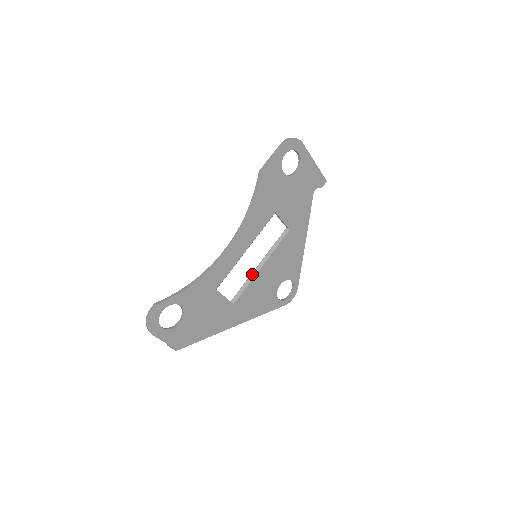
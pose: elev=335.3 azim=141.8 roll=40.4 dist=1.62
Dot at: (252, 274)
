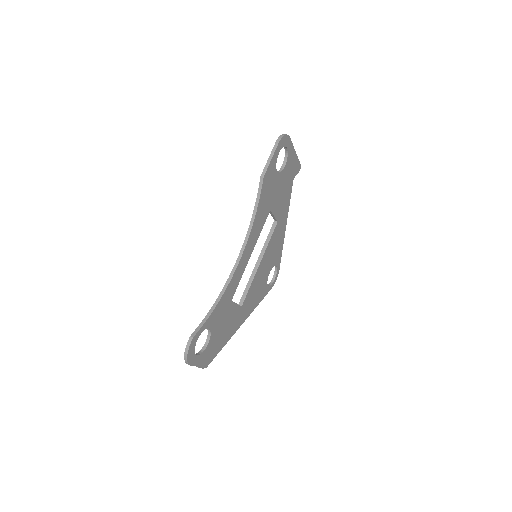
Dot at: (252, 273)
